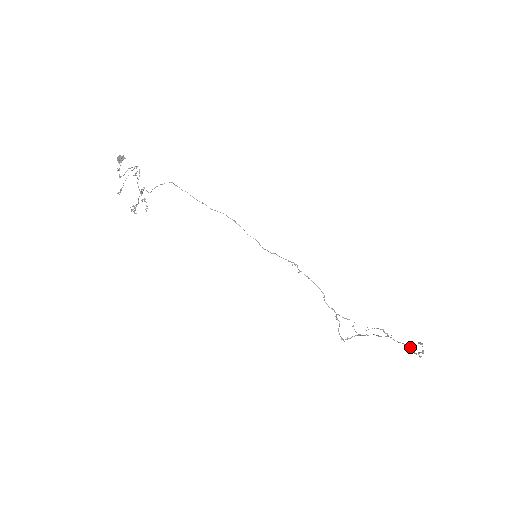
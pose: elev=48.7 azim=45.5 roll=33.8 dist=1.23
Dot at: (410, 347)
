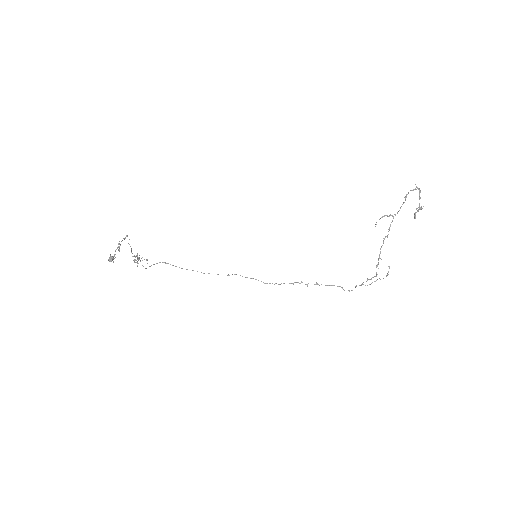
Dot at: (407, 194)
